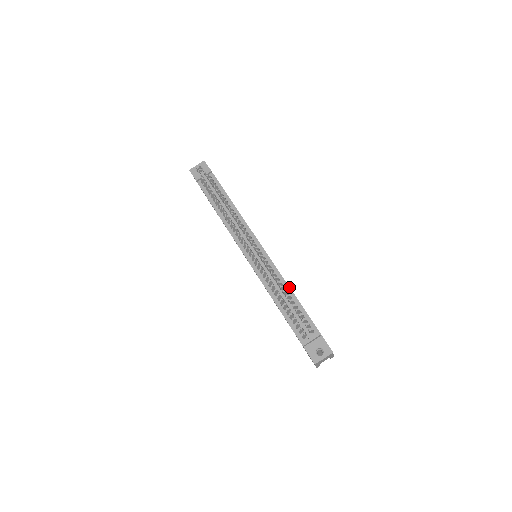
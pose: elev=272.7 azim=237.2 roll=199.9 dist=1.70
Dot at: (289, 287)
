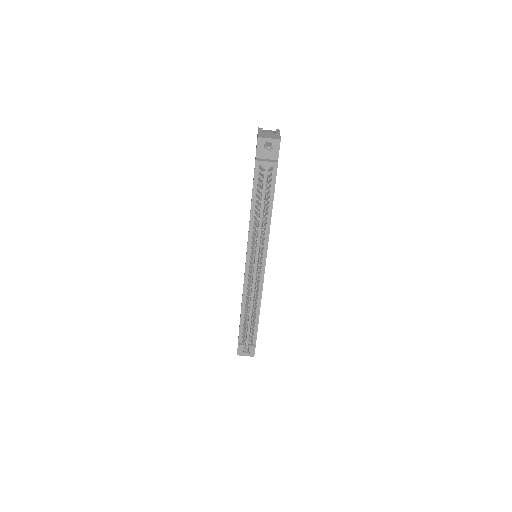
Dot at: occluded
